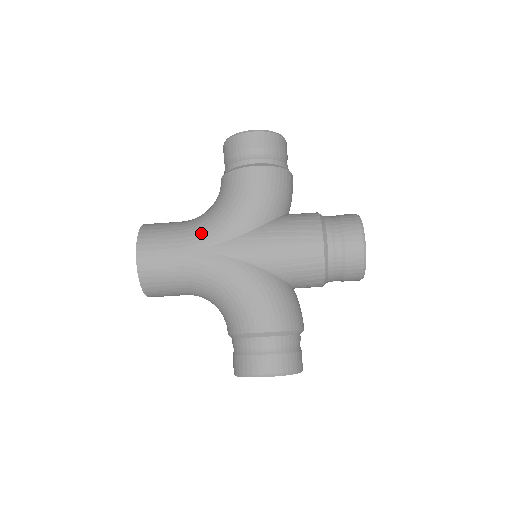
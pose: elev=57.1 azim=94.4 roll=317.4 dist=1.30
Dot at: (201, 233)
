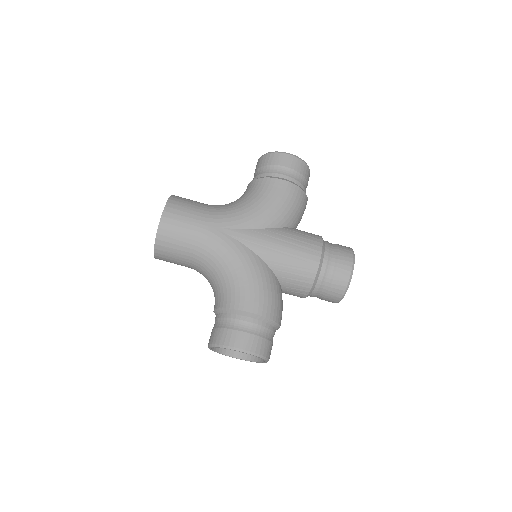
Dot at: (223, 216)
